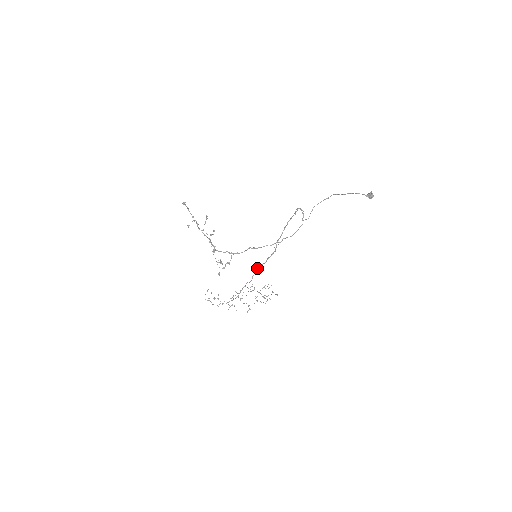
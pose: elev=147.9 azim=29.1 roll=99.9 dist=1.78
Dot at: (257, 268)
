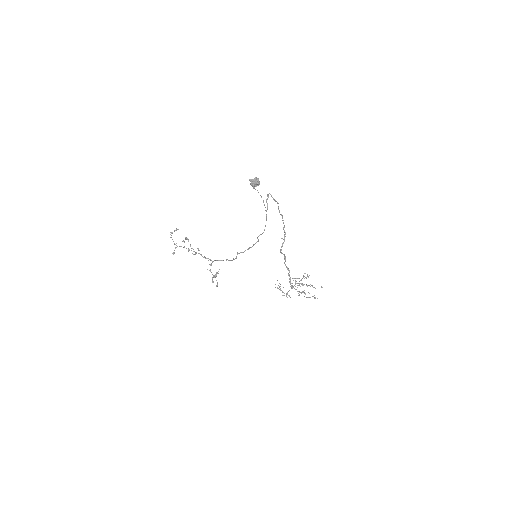
Dot at: (285, 259)
